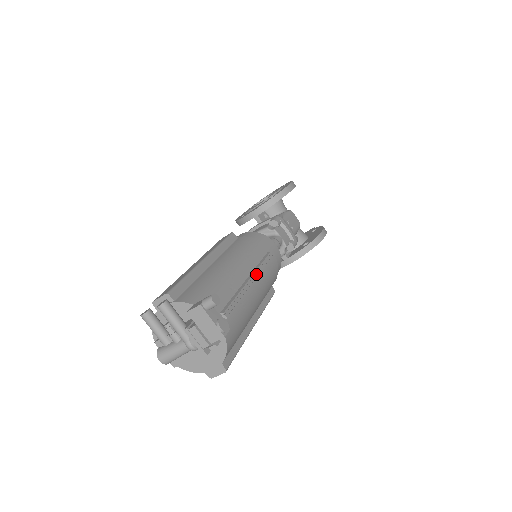
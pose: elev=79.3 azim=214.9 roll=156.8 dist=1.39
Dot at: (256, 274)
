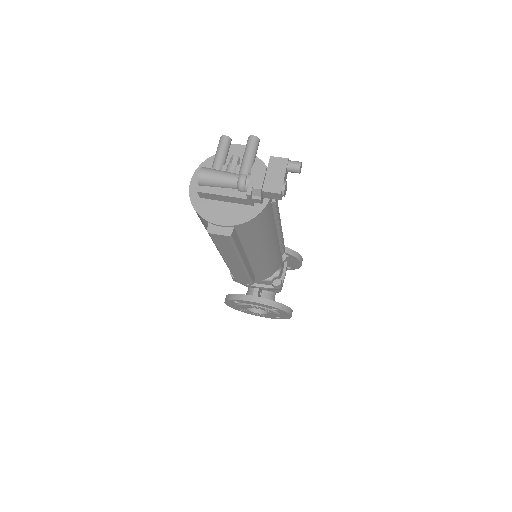
Dot at: (282, 234)
